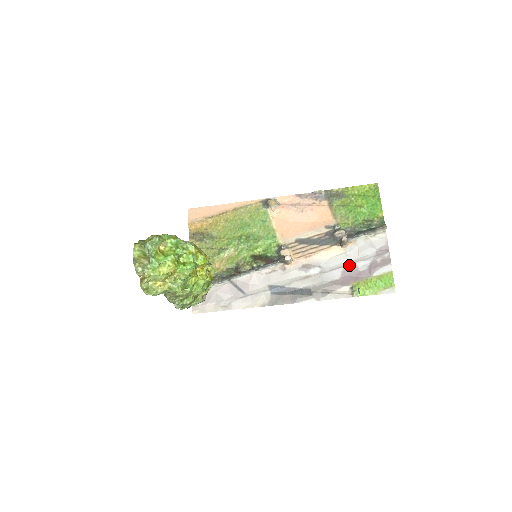
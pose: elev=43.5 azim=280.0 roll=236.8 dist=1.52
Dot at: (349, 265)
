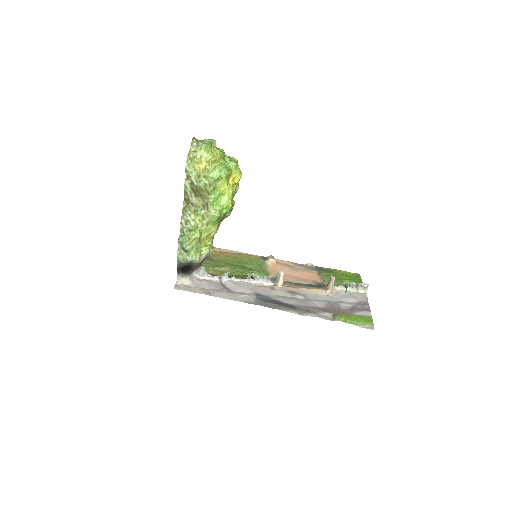
Dot at: (333, 302)
